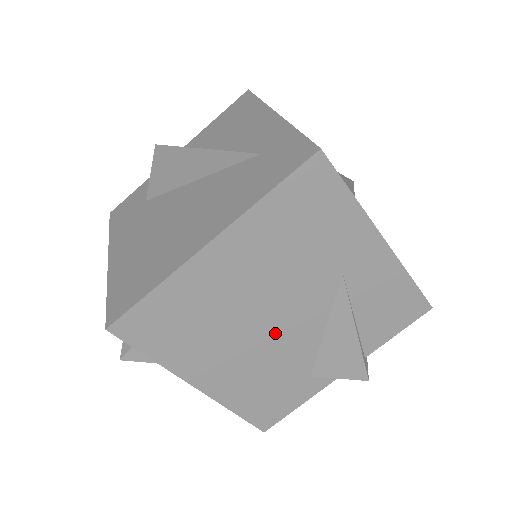
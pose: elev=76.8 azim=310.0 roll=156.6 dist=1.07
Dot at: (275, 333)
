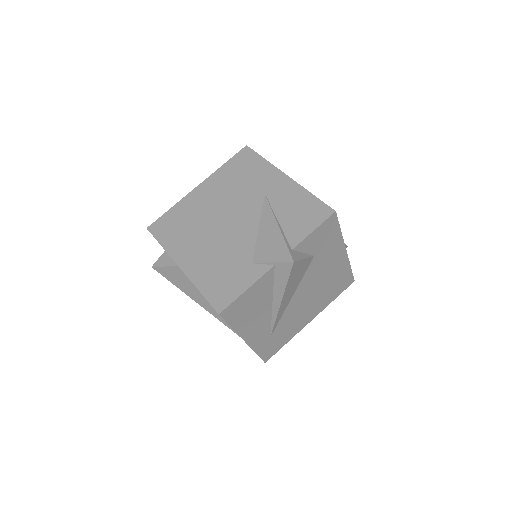
Dot at: (227, 230)
